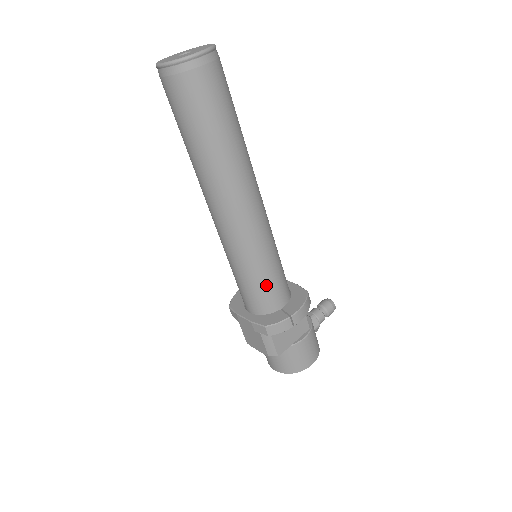
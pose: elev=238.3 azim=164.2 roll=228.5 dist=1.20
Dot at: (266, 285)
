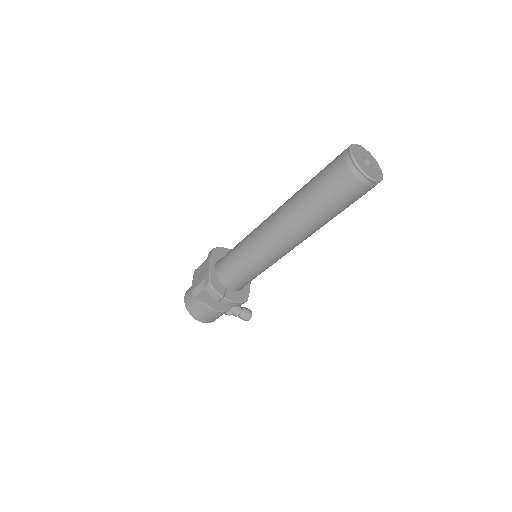
Dot at: (238, 272)
